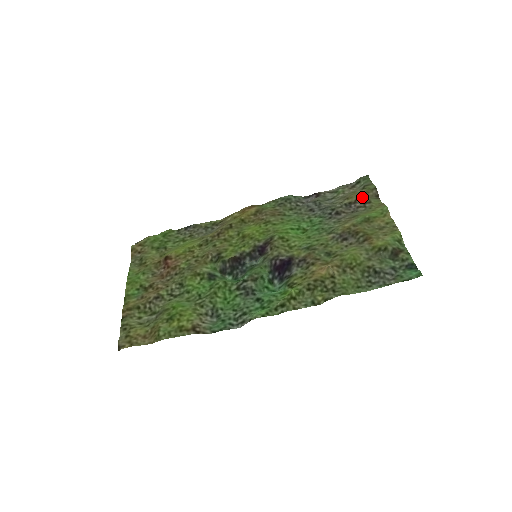
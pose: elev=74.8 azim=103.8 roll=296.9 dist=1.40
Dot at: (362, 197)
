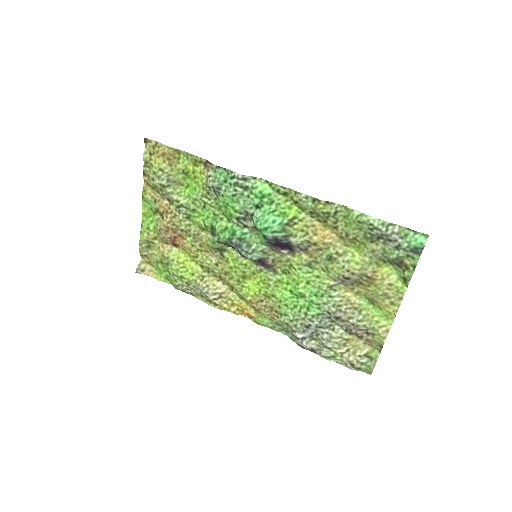
Dot at: (365, 339)
